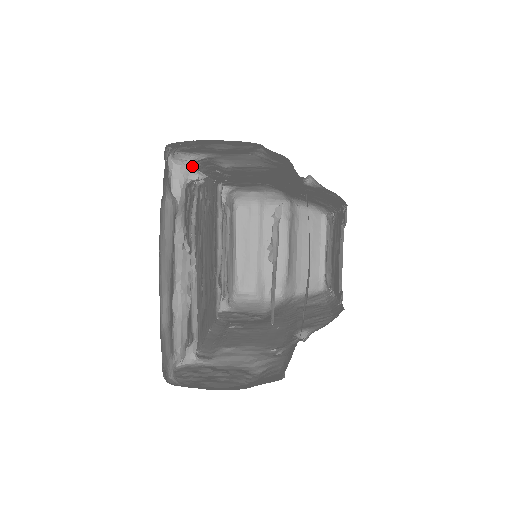
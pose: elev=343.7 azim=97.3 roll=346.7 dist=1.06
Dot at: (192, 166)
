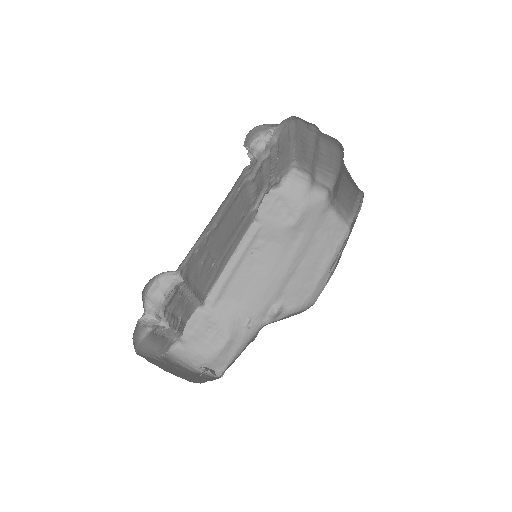
Dot at: (156, 322)
